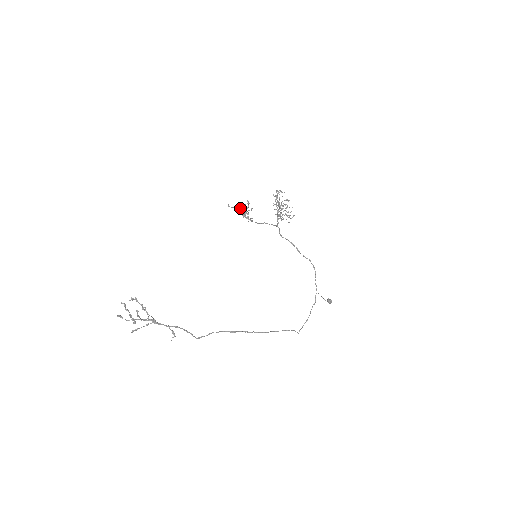
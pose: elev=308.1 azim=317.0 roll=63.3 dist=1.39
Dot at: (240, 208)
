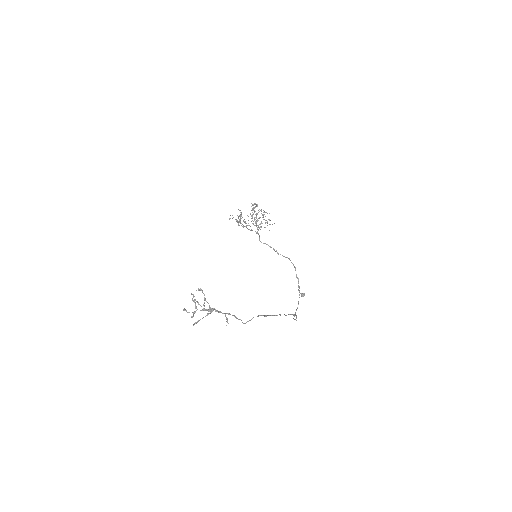
Dot at: (238, 216)
